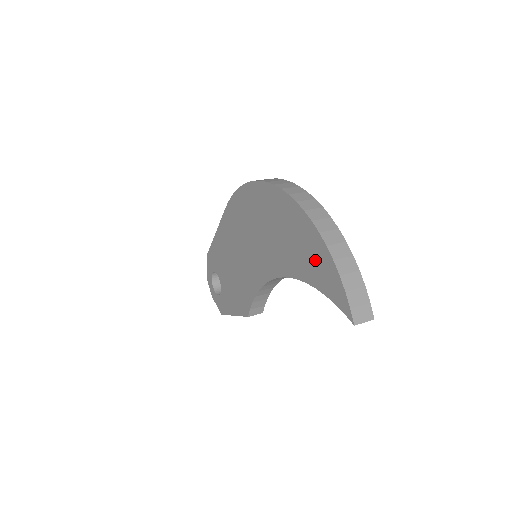
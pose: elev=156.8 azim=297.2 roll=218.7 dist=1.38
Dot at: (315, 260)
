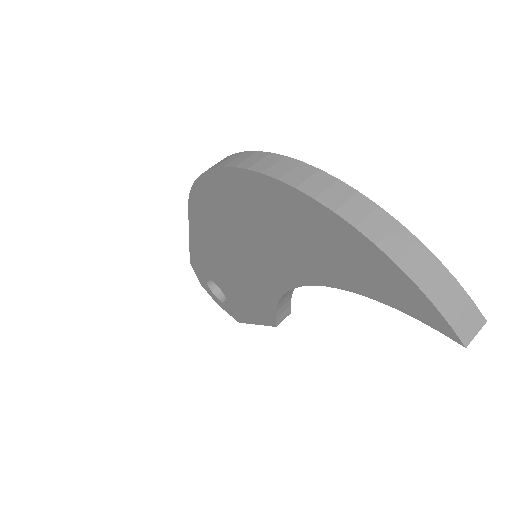
Dot at: (360, 264)
